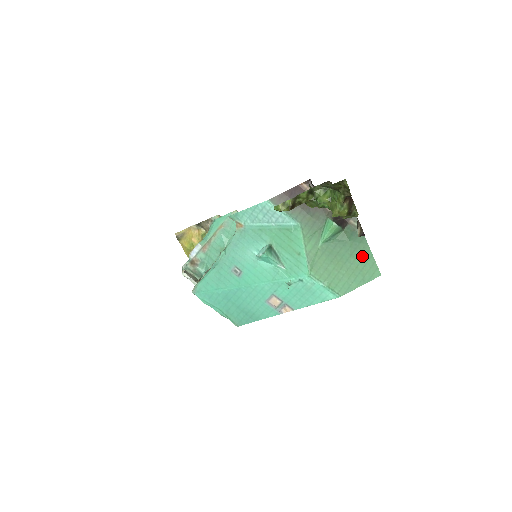
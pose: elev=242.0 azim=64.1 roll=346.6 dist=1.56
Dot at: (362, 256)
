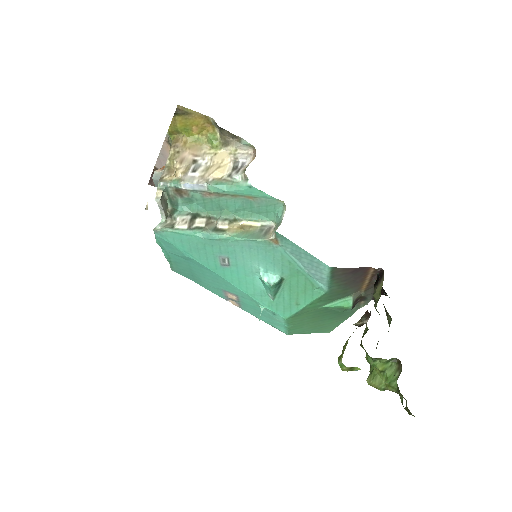
Dot at: (336, 321)
